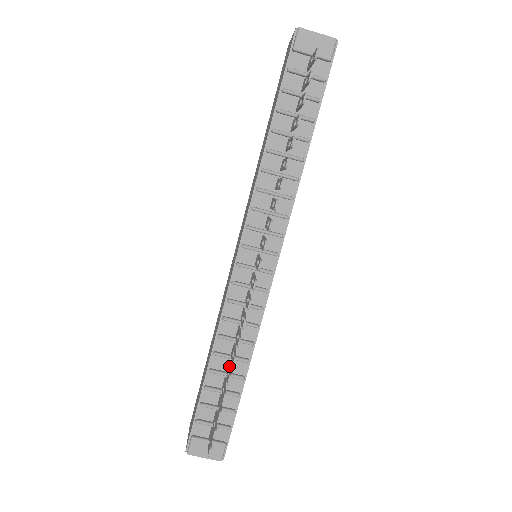
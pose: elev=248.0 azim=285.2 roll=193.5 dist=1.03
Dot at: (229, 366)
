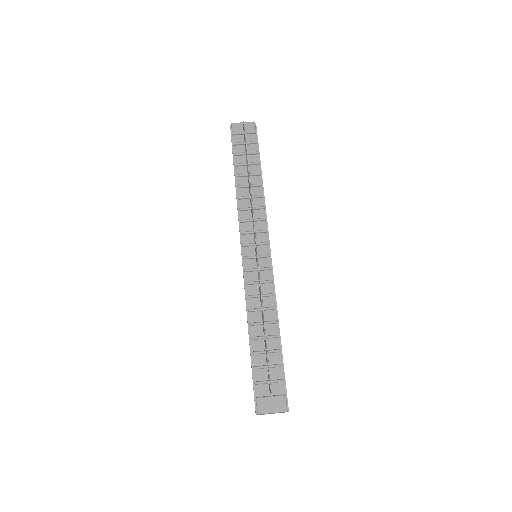
Dot at: (263, 324)
